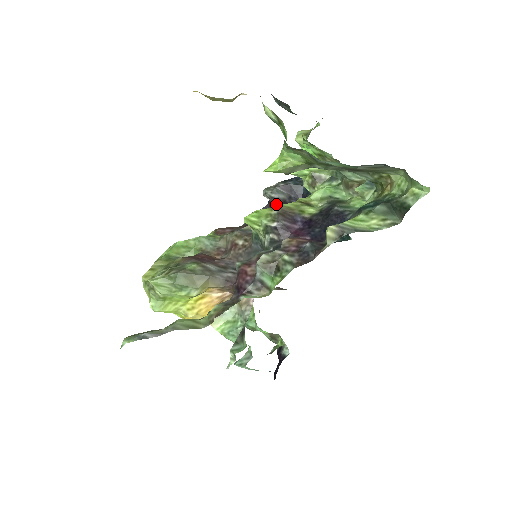
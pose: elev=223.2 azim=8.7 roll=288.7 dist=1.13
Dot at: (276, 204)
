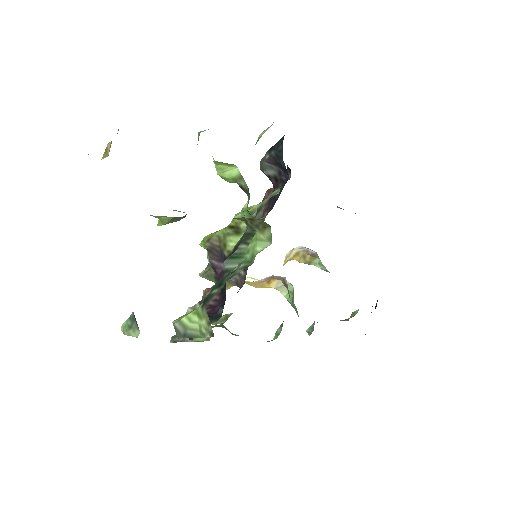
Dot at: (272, 182)
